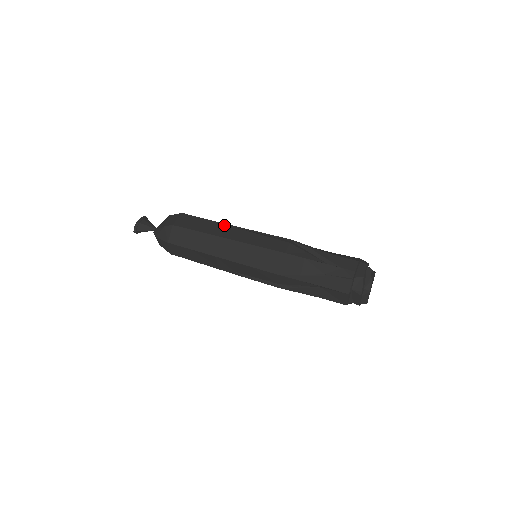
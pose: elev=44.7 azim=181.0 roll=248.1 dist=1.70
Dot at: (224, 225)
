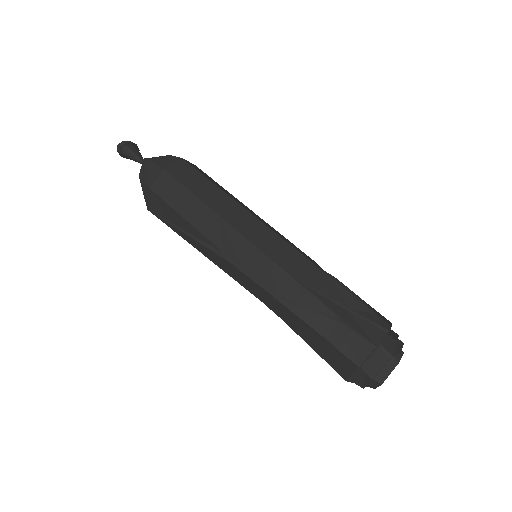
Dot at: occluded
